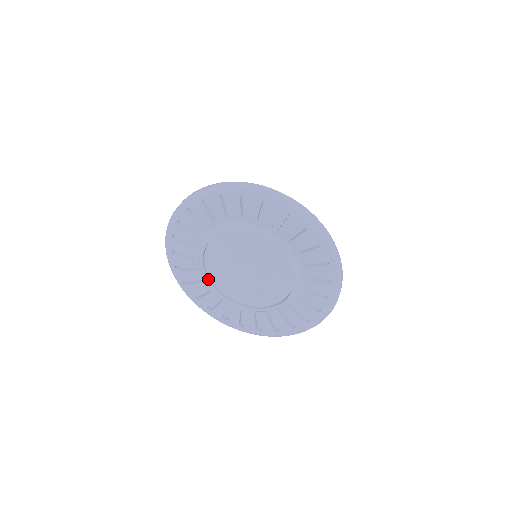
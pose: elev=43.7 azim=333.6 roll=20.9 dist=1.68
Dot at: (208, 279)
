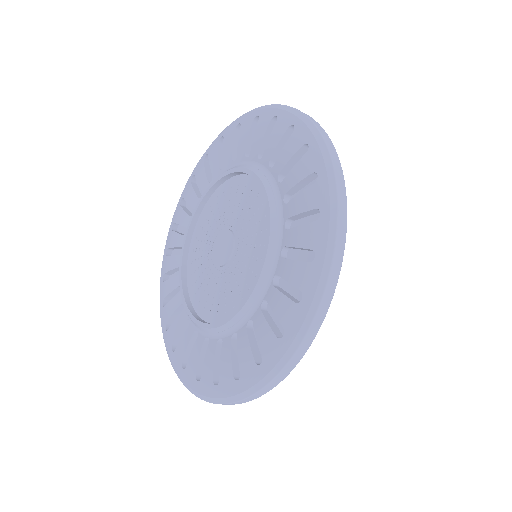
Dot at: (185, 248)
